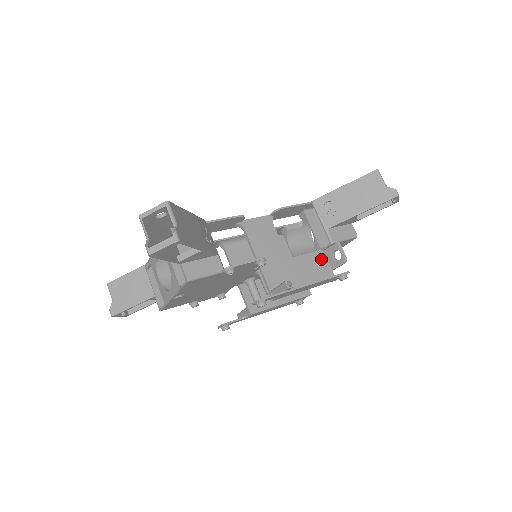
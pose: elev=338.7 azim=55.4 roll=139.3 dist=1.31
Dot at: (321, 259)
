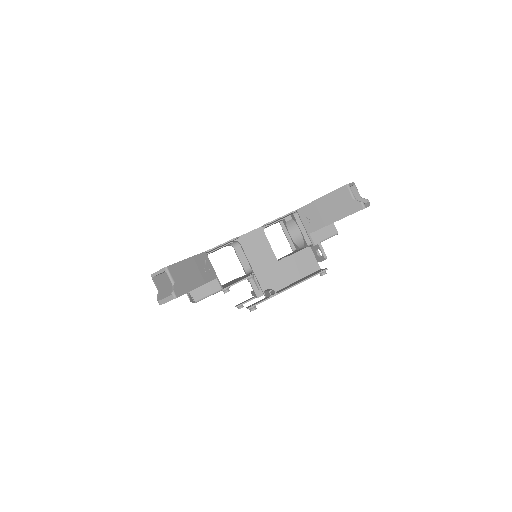
Dot at: (308, 255)
